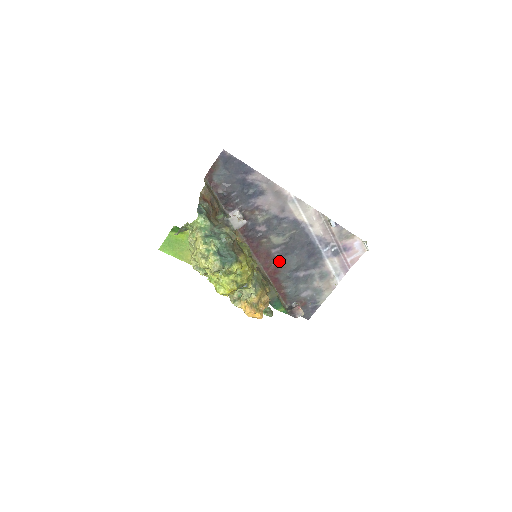
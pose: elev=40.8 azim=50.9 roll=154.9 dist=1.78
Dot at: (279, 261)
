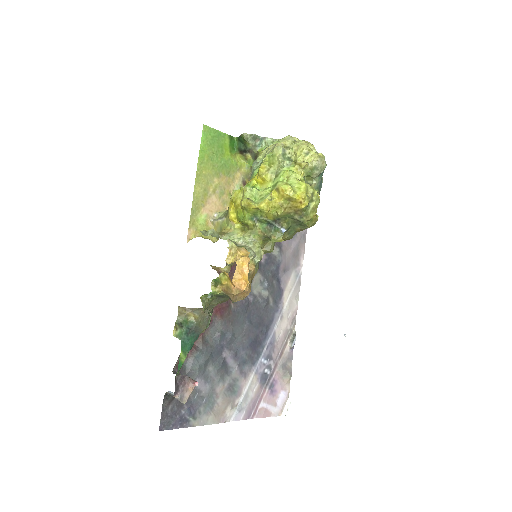
Dot at: (233, 307)
